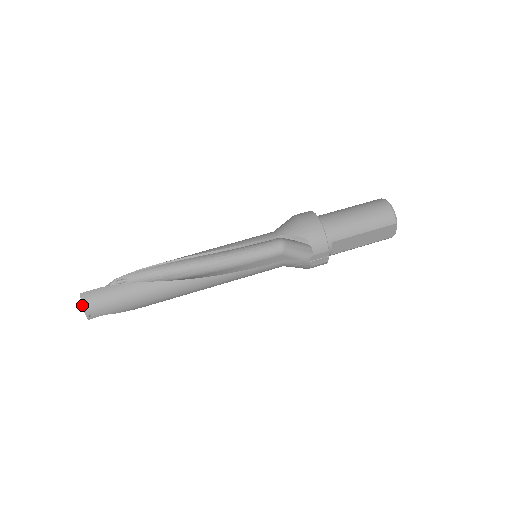
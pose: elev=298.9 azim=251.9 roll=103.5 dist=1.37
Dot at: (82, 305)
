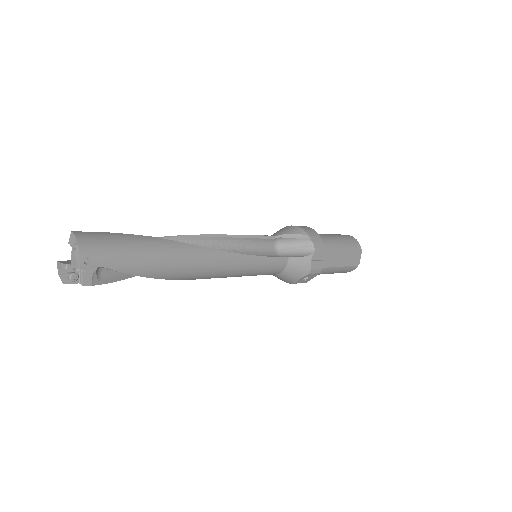
Dot at: (77, 241)
